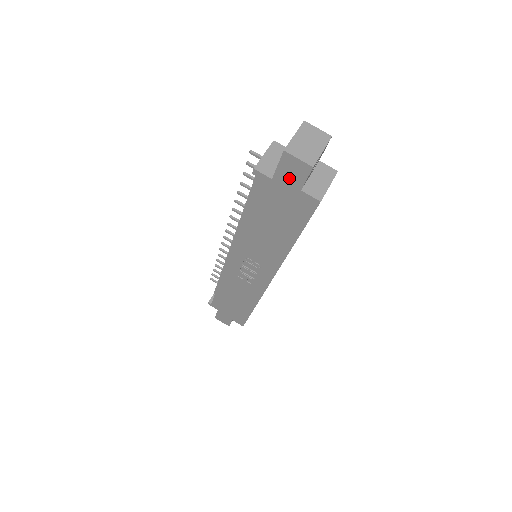
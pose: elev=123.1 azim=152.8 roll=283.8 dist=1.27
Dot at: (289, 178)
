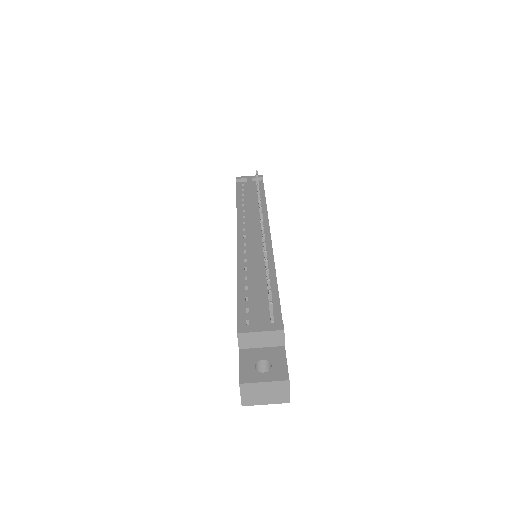
Dot at: occluded
